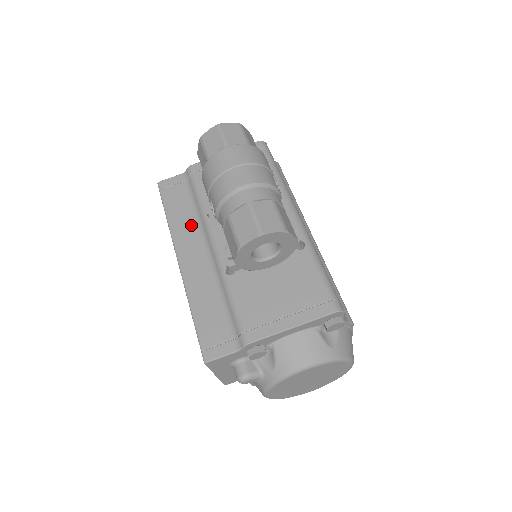
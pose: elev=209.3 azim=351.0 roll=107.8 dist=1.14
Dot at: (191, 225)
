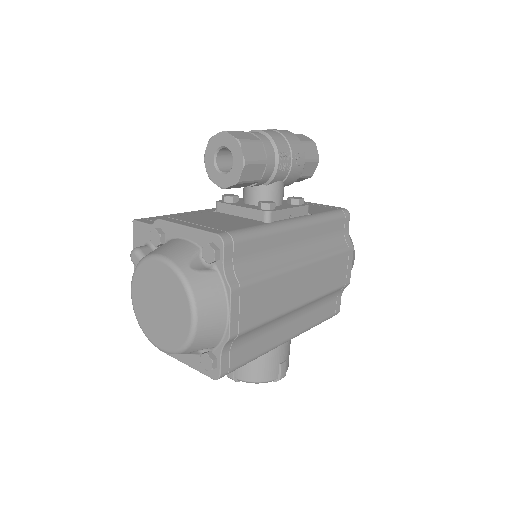
Dot at: occluded
